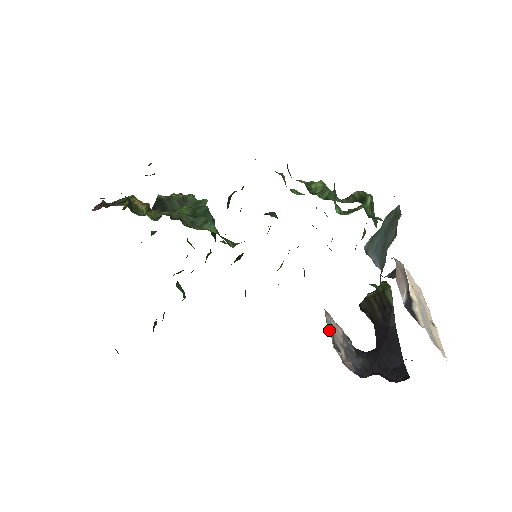
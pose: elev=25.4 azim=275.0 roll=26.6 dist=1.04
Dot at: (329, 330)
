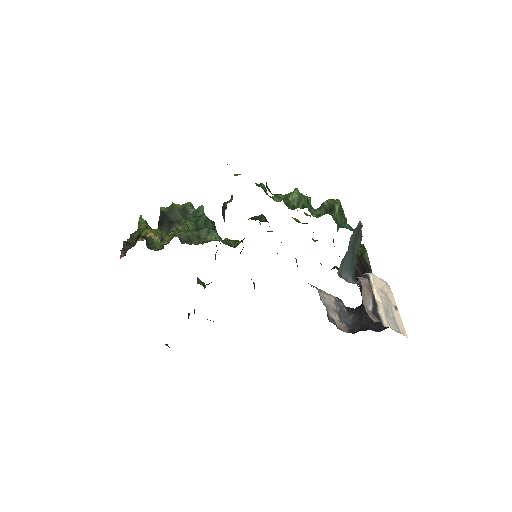
Dot at: (324, 305)
